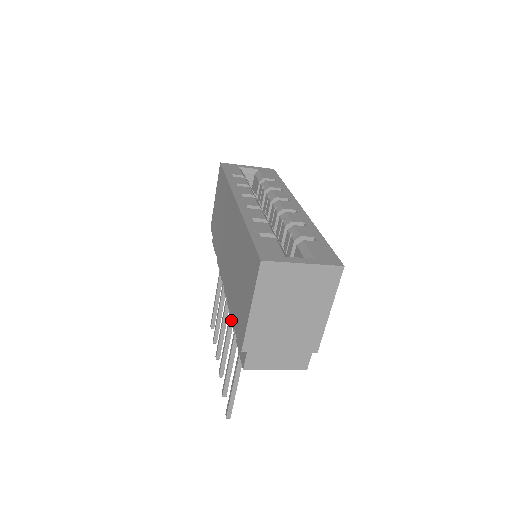
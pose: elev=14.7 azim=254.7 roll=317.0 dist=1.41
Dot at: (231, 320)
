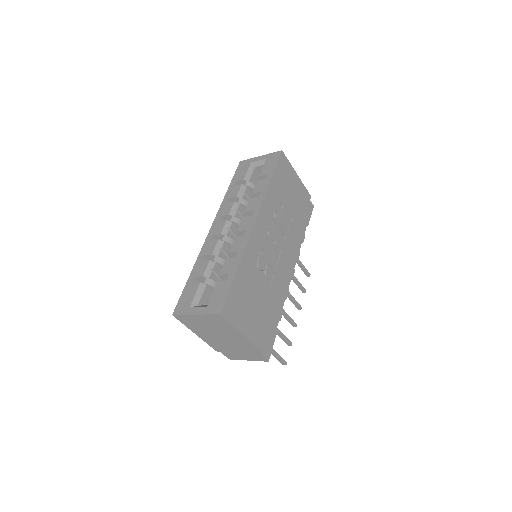
Dot at: occluded
